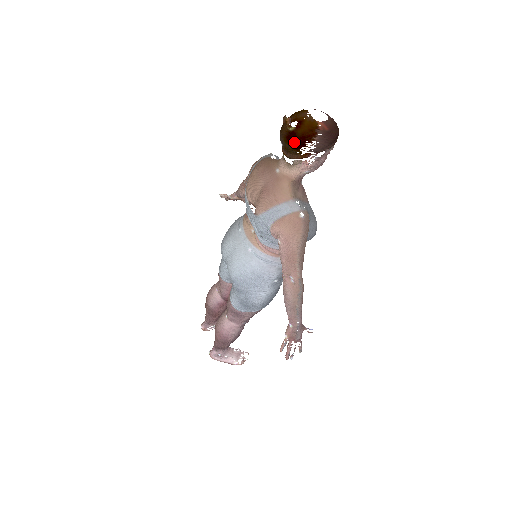
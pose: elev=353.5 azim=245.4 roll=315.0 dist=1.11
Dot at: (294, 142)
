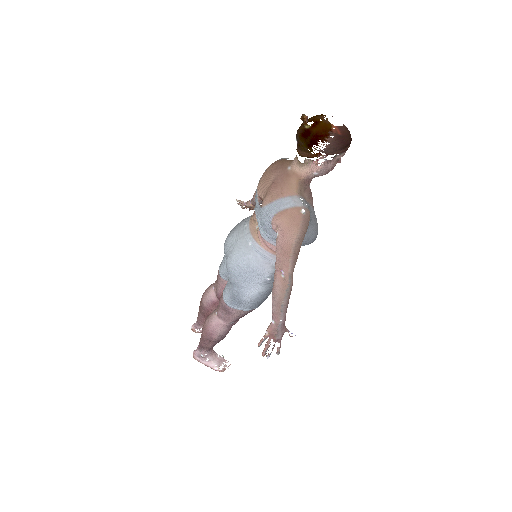
Dot at: (308, 139)
